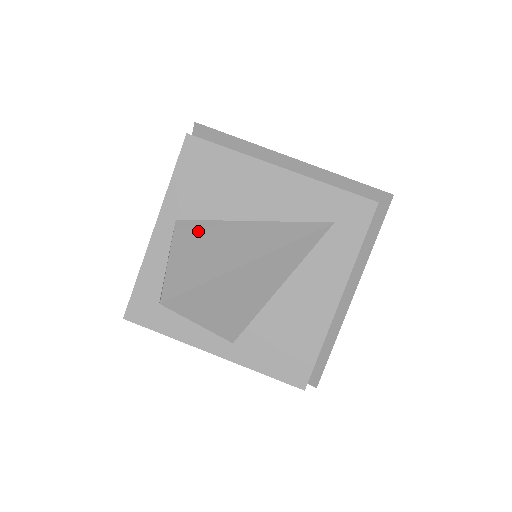
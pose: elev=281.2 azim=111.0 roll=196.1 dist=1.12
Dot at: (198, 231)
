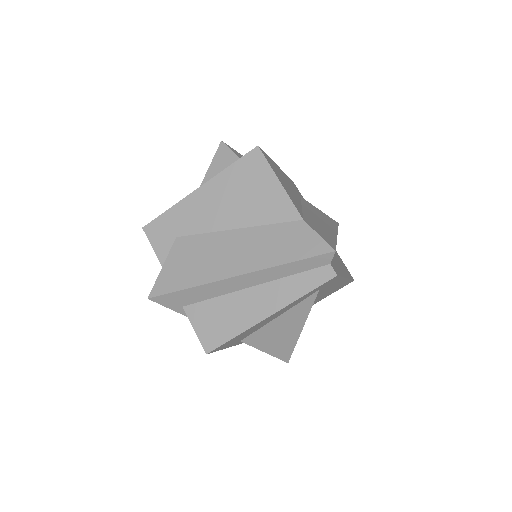
Dot at: (259, 338)
